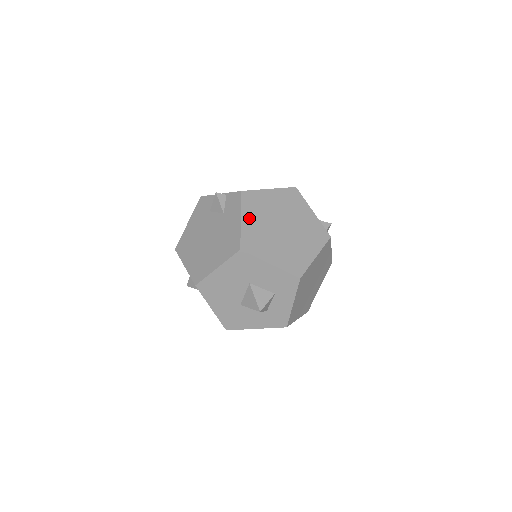
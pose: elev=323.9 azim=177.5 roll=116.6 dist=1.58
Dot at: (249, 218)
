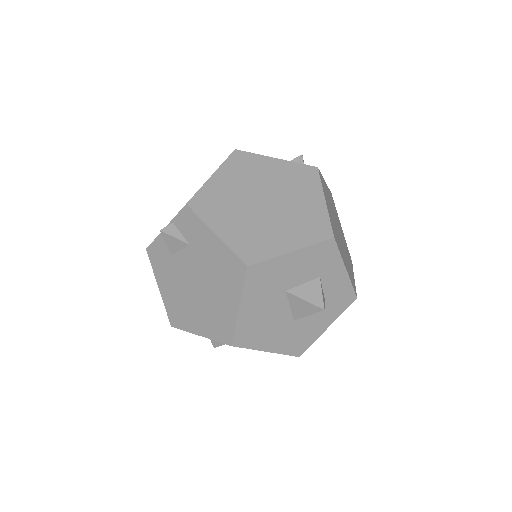
Dot at: (222, 225)
